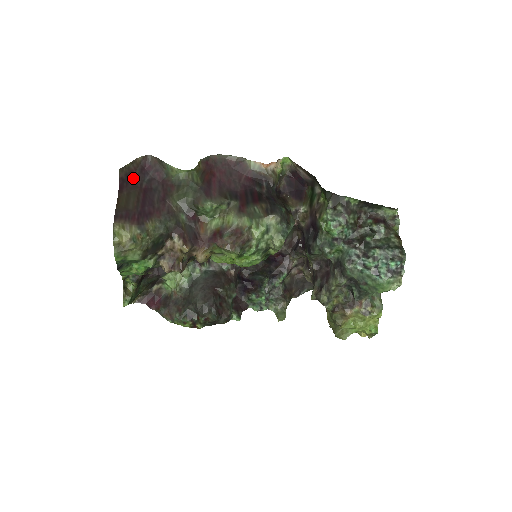
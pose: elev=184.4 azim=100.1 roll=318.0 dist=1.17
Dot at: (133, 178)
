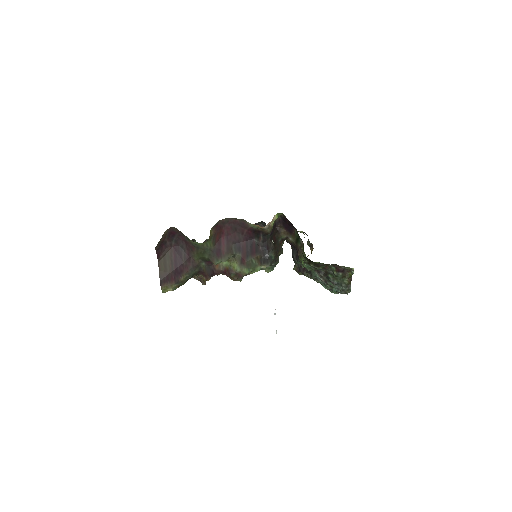
Dot at: (164, 243)
